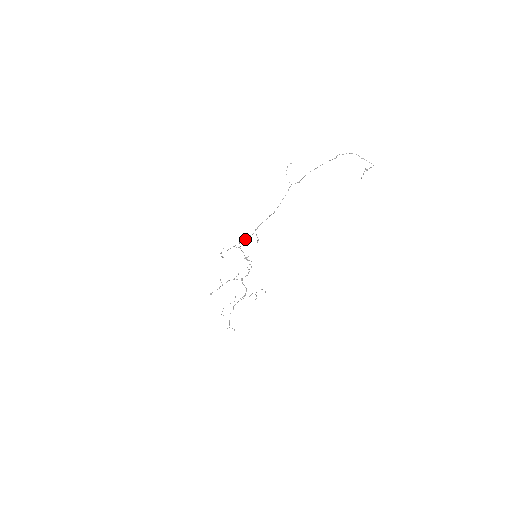
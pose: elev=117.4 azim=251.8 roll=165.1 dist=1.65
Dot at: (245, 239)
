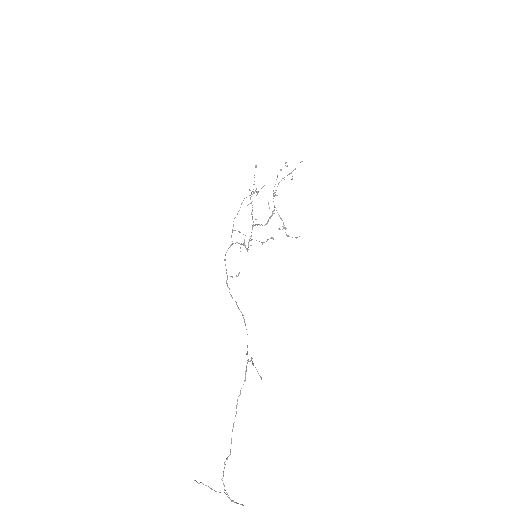
Dot at: (225, 260)
